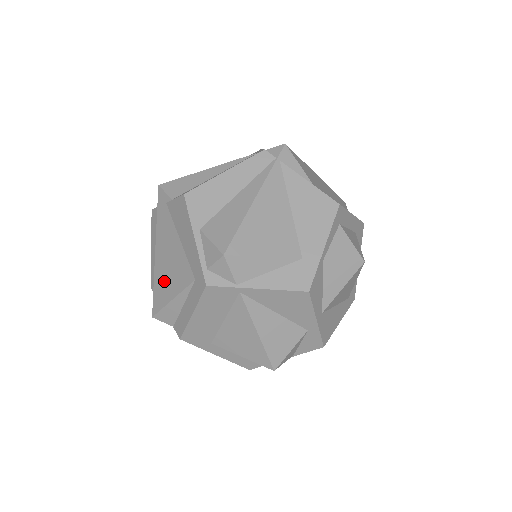
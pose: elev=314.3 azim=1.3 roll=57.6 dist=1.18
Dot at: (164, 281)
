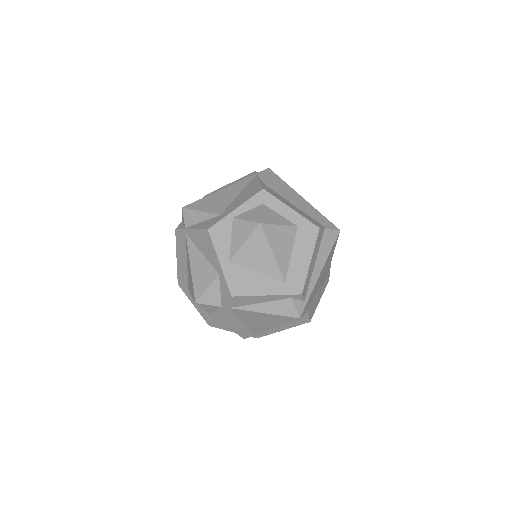
Dot at: occluded
